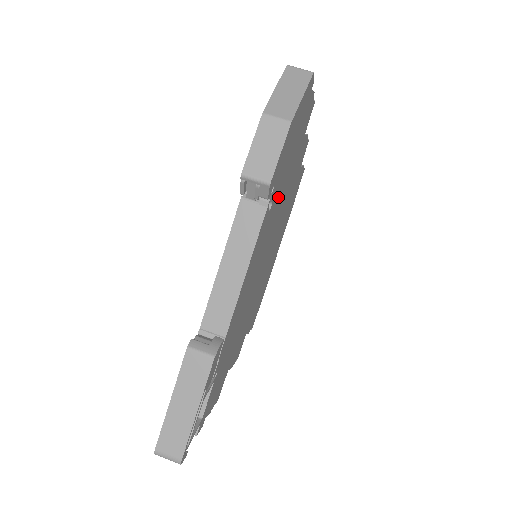
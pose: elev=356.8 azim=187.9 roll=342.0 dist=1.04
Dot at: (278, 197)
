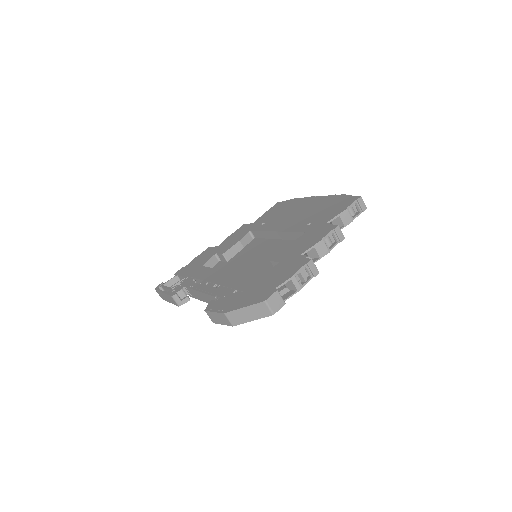
Dot at: occluded
